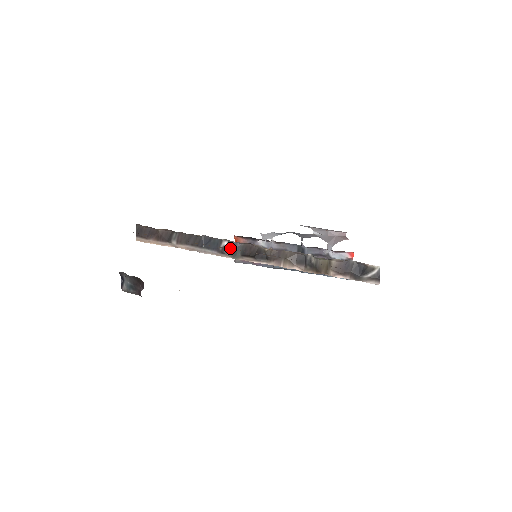
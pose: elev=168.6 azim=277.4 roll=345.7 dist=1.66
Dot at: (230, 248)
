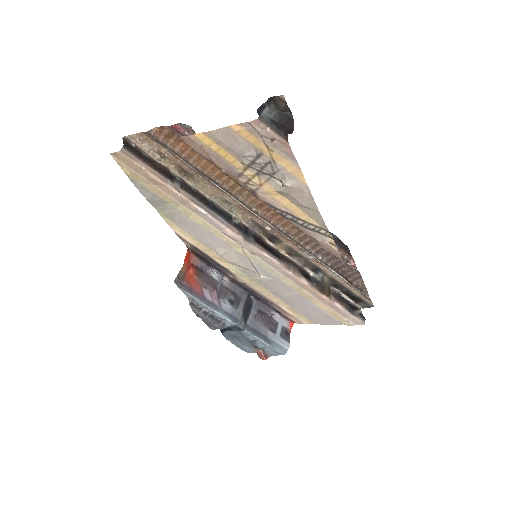
Dot at: (242, 228)
